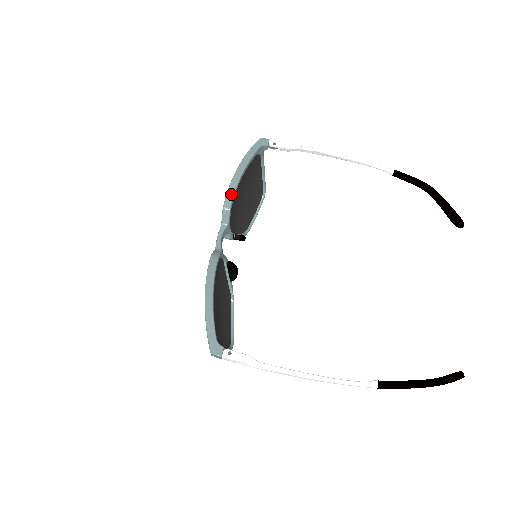
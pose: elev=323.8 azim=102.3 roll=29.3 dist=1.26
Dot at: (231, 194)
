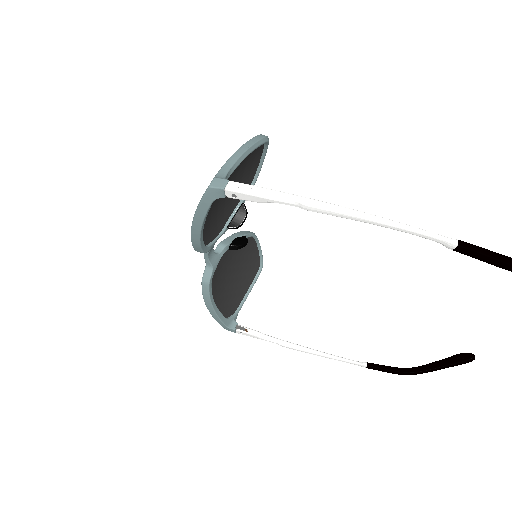
Dot at: (197, 246)
